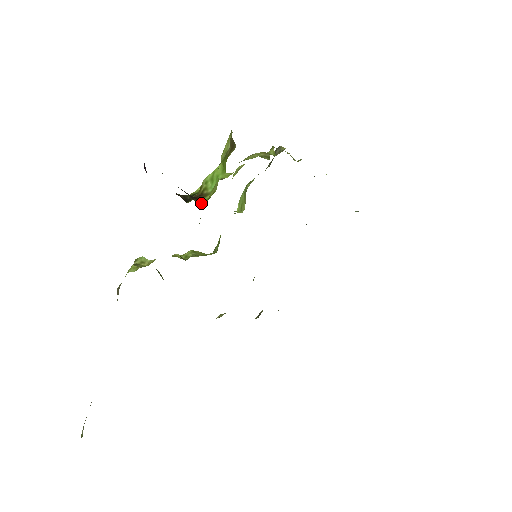
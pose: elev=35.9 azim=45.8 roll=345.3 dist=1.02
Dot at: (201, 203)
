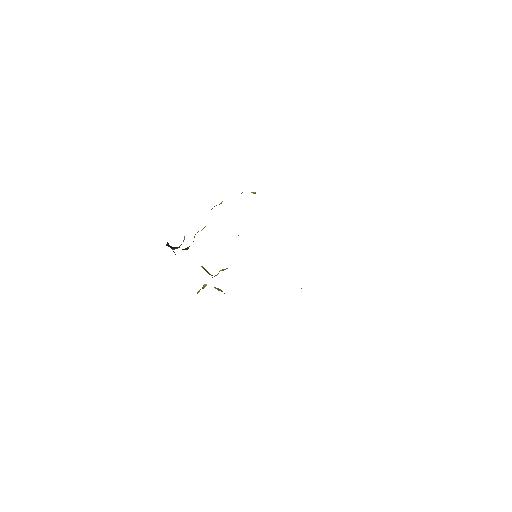
Dot at: occluded
